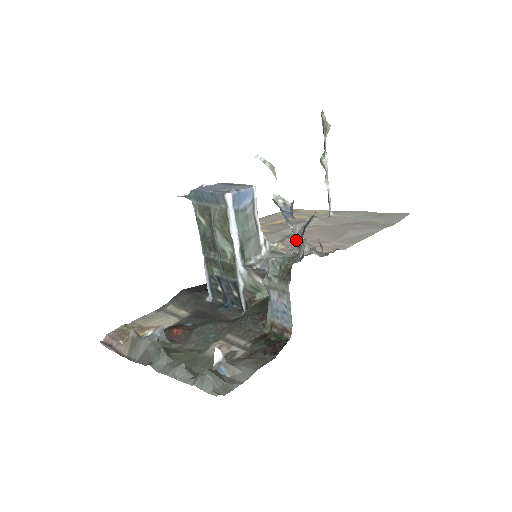
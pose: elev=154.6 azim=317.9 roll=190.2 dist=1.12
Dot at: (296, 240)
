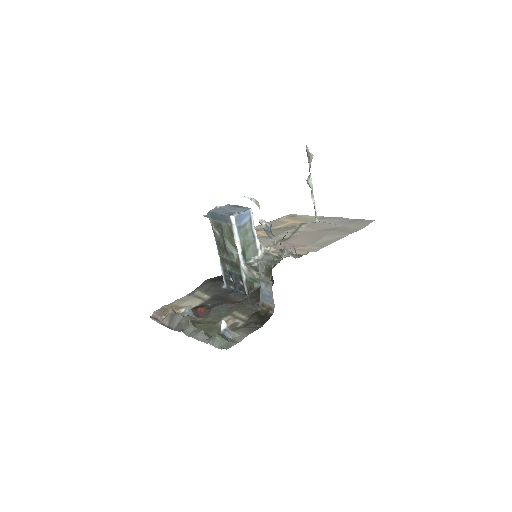
Dot at: (285, 244)
